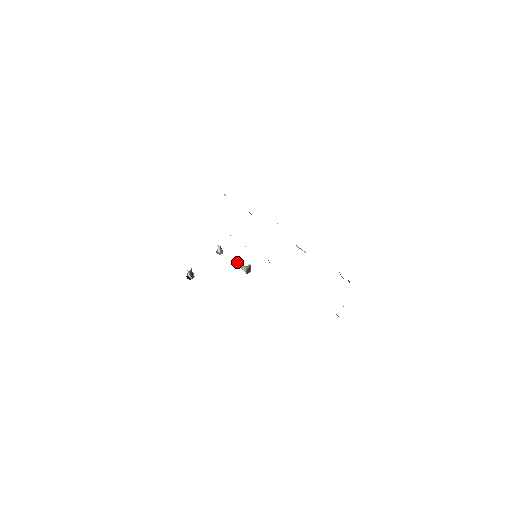
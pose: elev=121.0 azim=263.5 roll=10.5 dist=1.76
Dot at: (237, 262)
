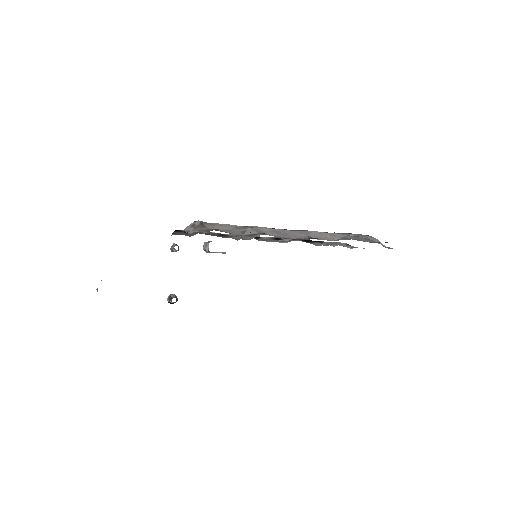
Dot at: (212, 252)
